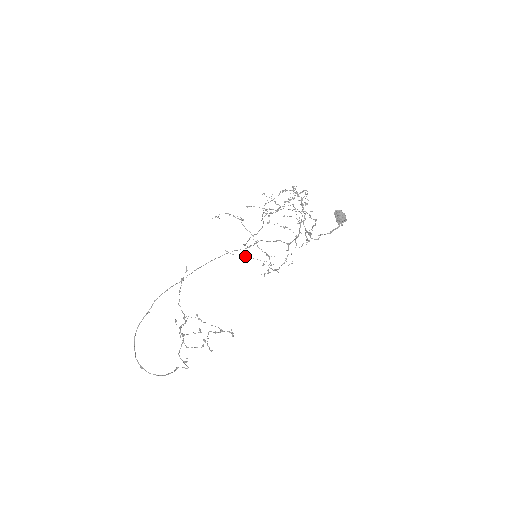
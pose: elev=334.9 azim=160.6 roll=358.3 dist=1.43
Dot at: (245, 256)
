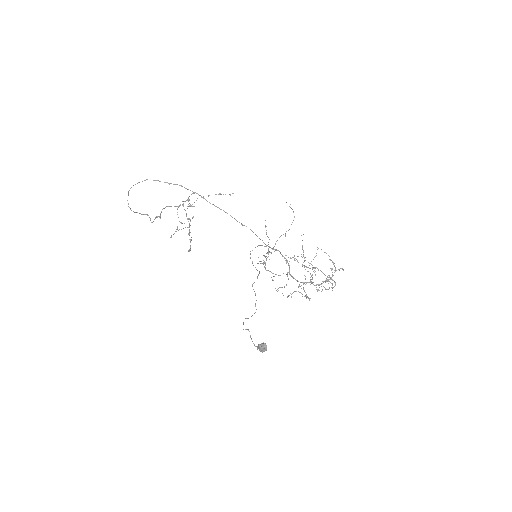
Dot at: occluded
